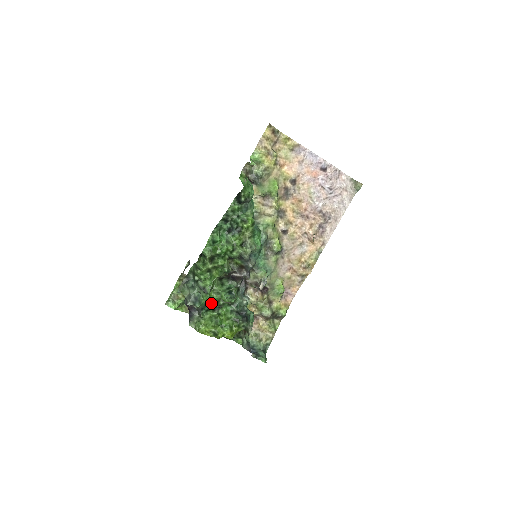
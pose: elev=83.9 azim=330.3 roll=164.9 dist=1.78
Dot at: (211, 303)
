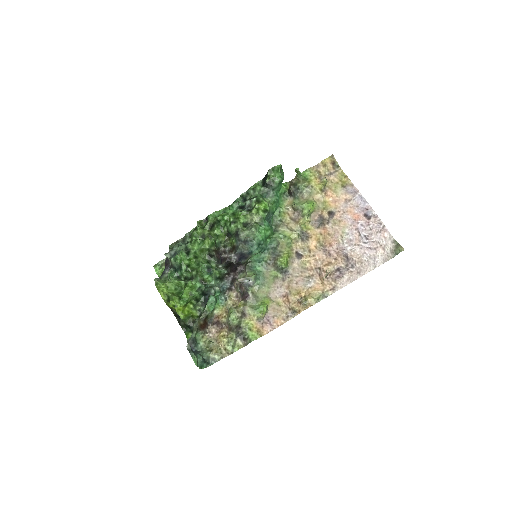
Dot at: (185, 267)
